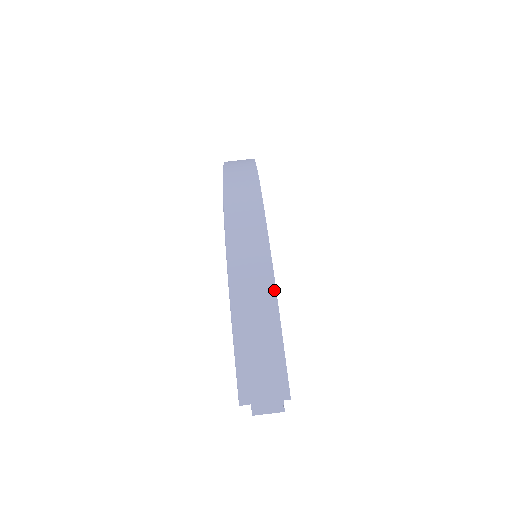
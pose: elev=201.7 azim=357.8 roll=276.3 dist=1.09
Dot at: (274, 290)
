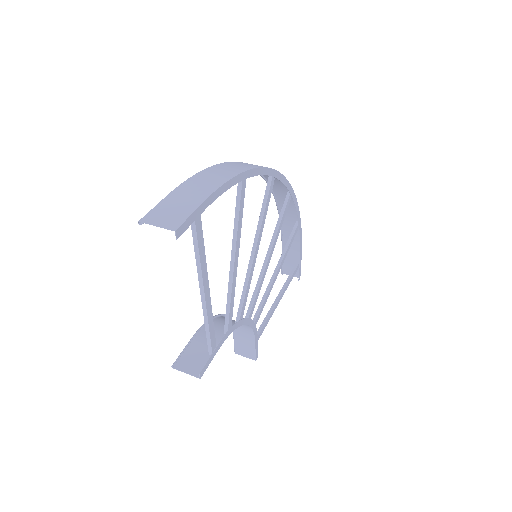
Dot at: (221, 184)
